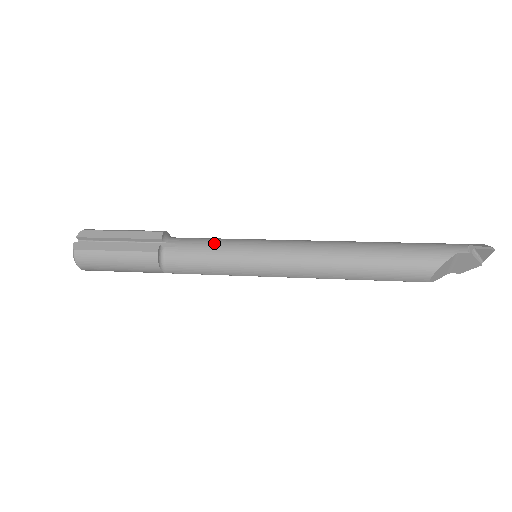
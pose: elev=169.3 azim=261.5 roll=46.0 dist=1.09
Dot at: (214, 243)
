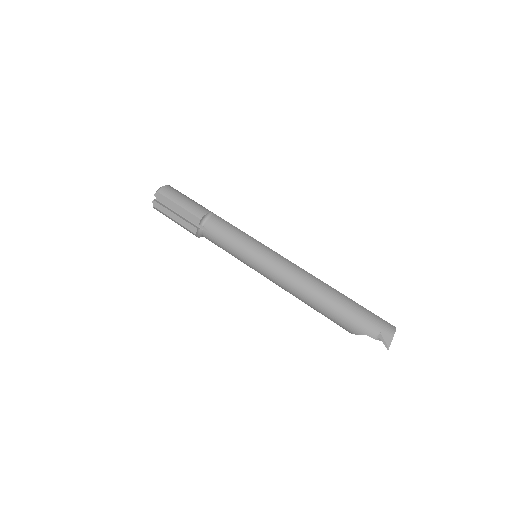
Dot at: (229, 242)
